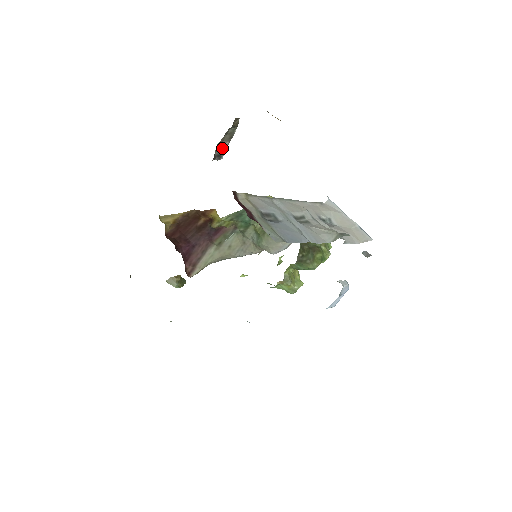
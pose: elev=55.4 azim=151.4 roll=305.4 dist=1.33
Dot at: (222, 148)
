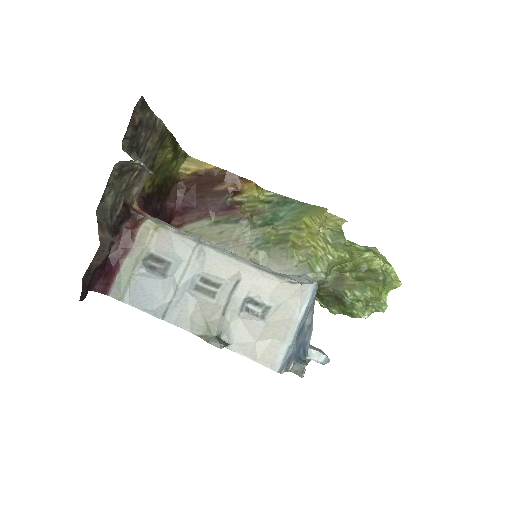
Dot at: occluded
